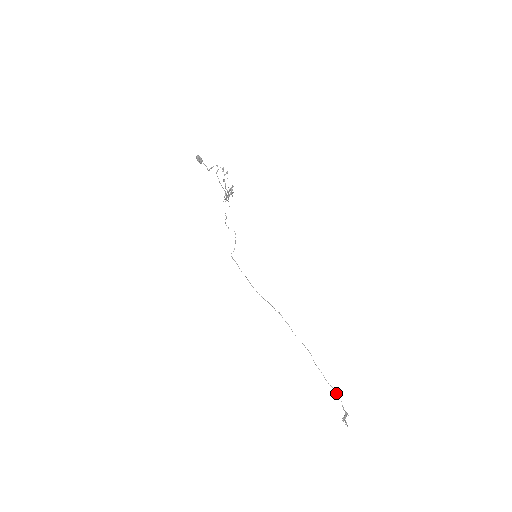
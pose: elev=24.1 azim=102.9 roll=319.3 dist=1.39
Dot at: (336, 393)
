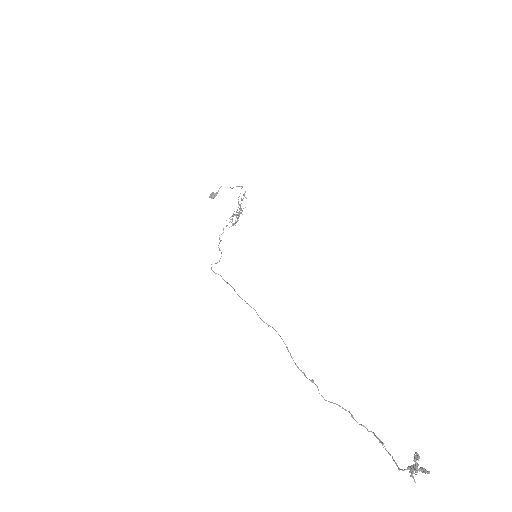
Dot at: (377, 437)
